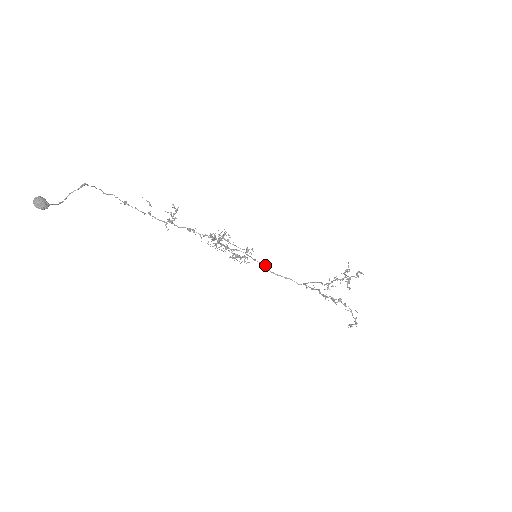
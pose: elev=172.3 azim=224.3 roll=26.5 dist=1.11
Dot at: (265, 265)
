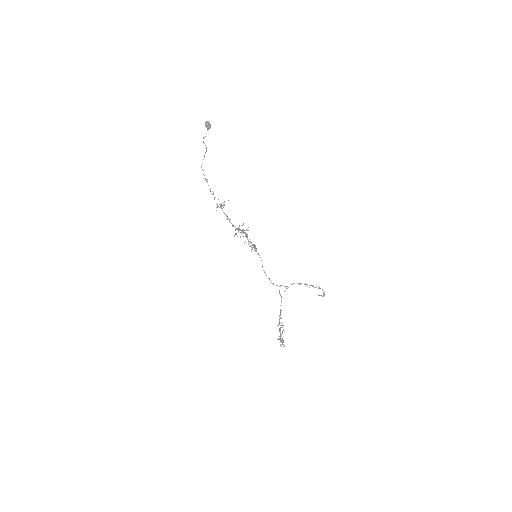
Dot at: occluded
